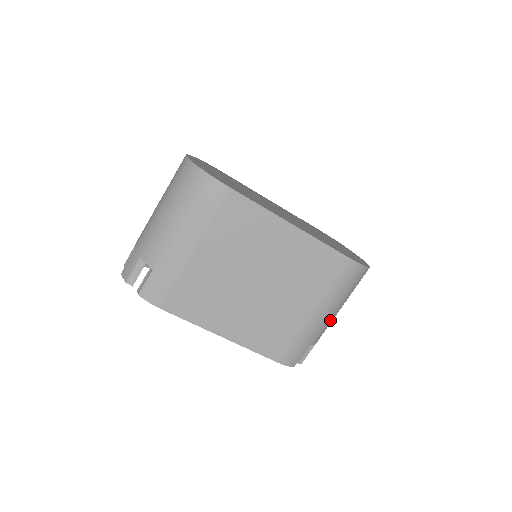
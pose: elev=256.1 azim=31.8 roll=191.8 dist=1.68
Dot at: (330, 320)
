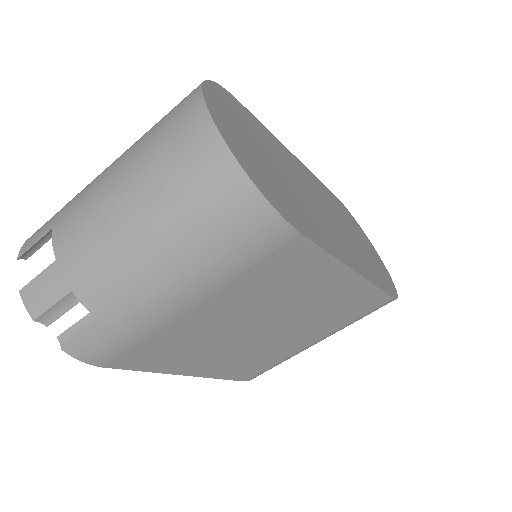
Dot at: occluded
